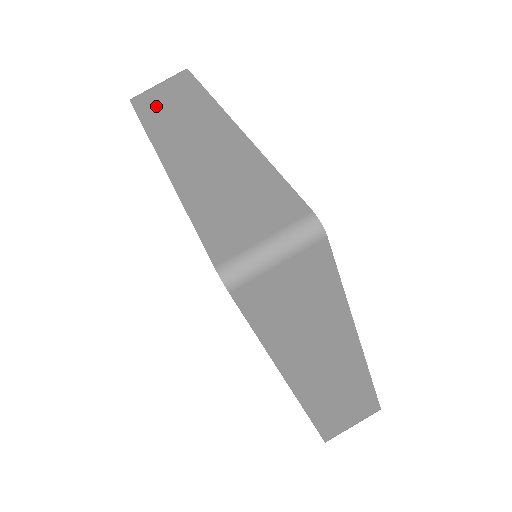
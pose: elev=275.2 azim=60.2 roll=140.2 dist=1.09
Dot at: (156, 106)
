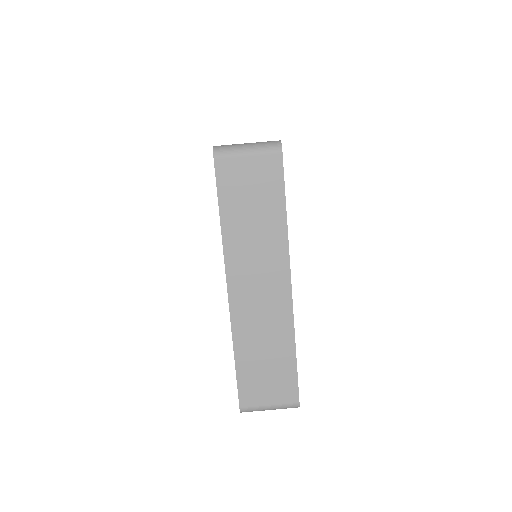
Dot at: occluded
